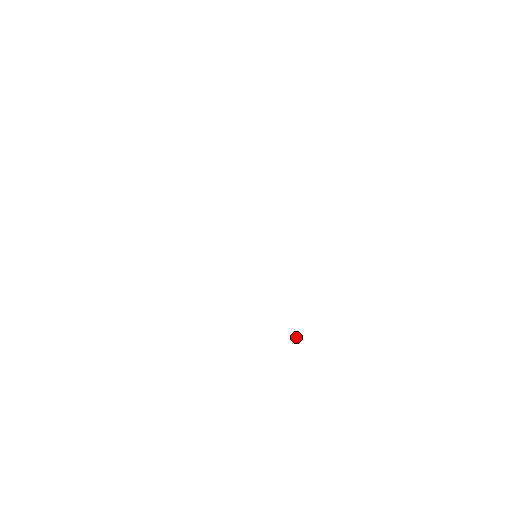
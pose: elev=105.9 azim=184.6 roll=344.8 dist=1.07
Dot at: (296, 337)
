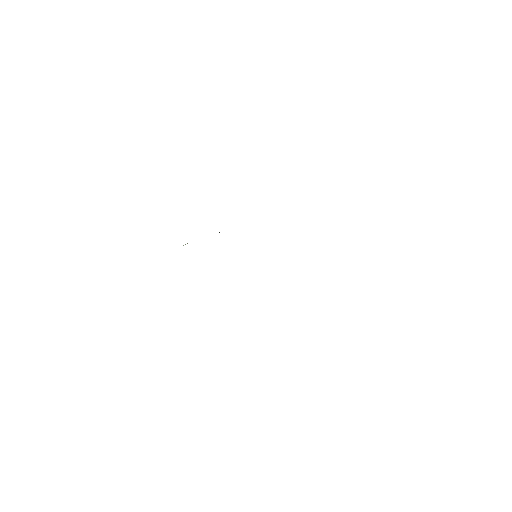
Dot at: occluded
